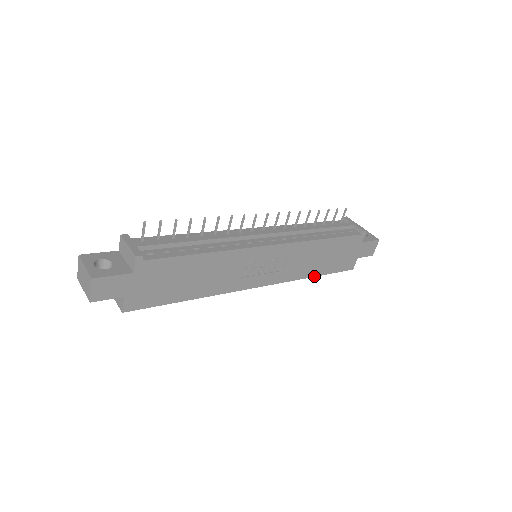
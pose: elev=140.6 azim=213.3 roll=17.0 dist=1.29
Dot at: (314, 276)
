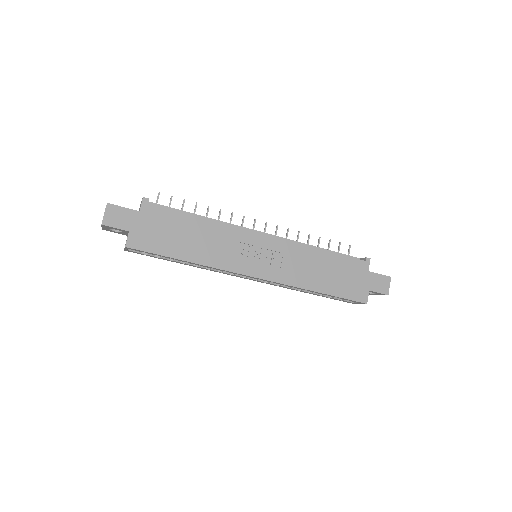
Dot at: (319, 292)
